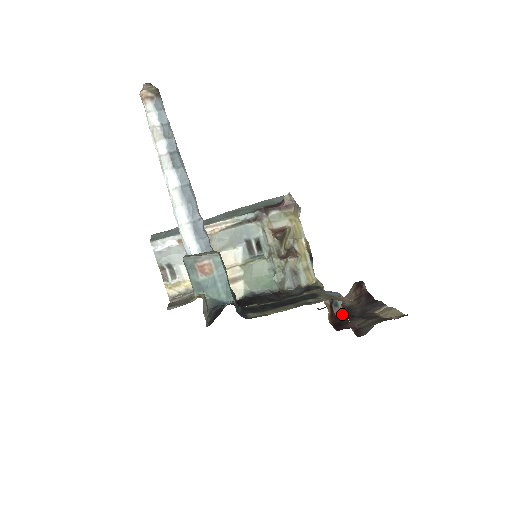
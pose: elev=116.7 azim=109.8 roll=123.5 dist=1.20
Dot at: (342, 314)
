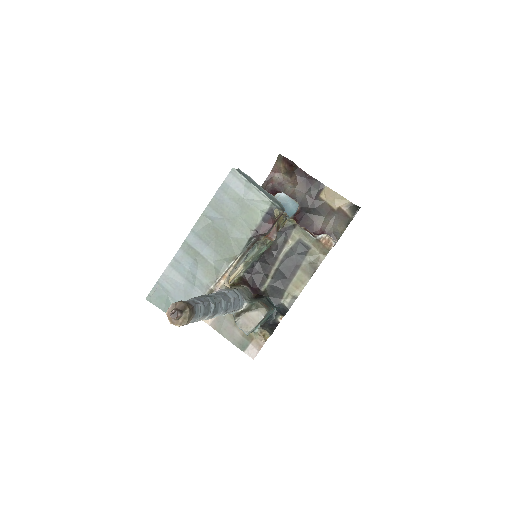
Dot at: (299, 213)
